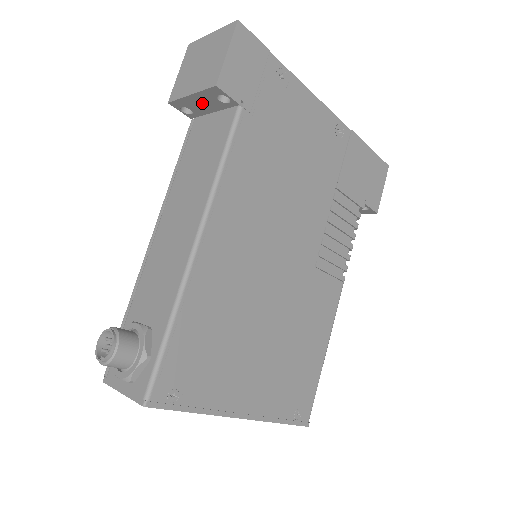
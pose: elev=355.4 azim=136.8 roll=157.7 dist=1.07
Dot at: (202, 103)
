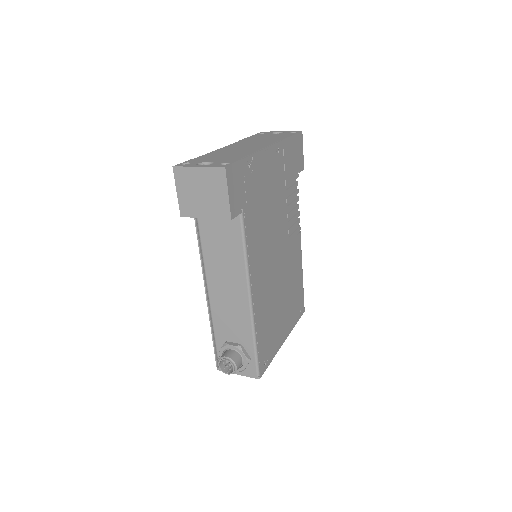
Dot at: occluded
